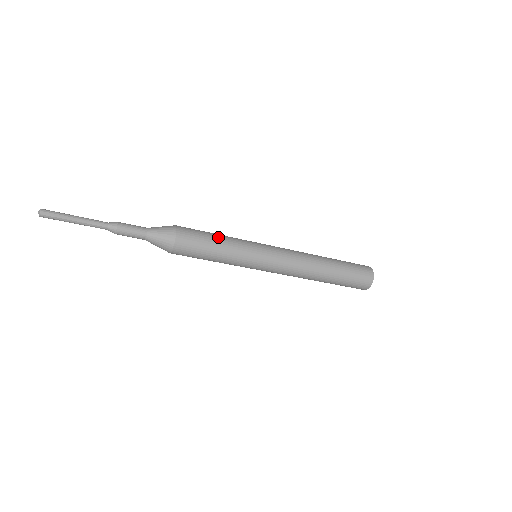
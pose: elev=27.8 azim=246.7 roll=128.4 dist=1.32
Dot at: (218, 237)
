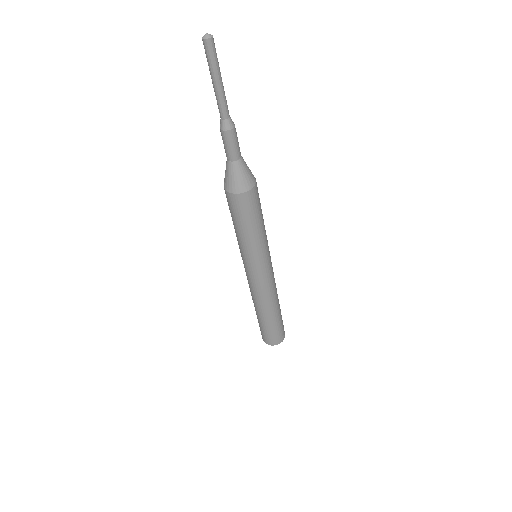
Dot at: occluded
